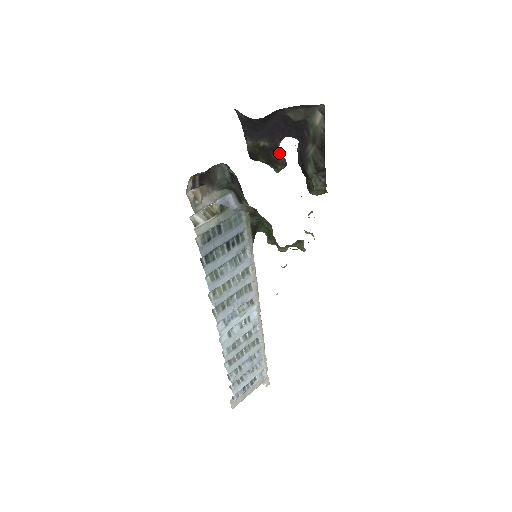
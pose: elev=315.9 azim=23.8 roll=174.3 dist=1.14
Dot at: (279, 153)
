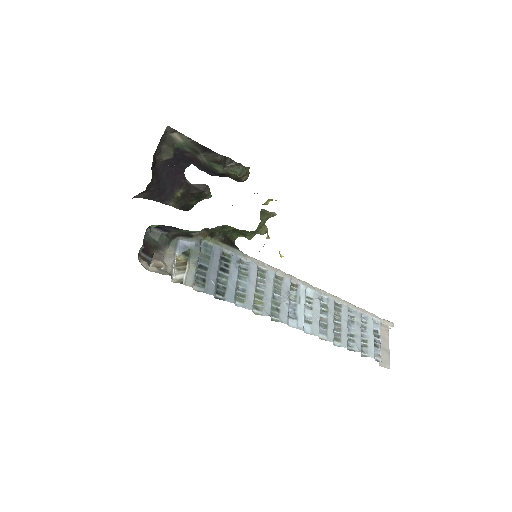
Dot at: (195, 186)
